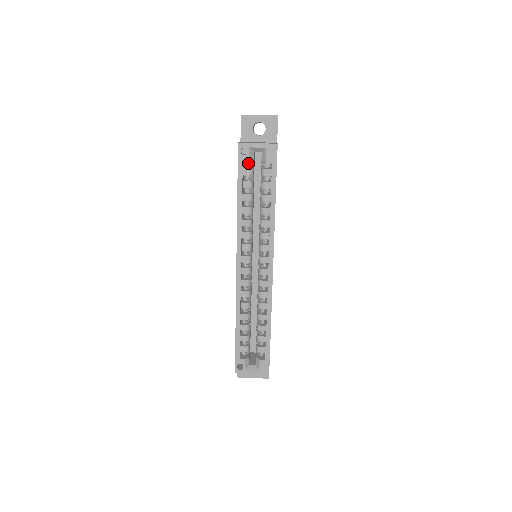
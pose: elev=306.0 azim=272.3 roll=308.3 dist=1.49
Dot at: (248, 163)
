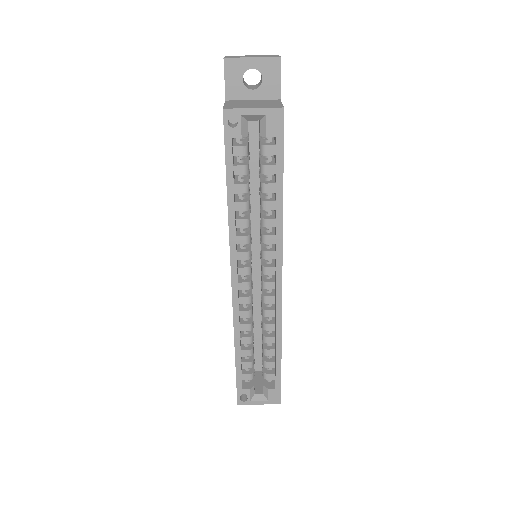
Dot at: occluded
